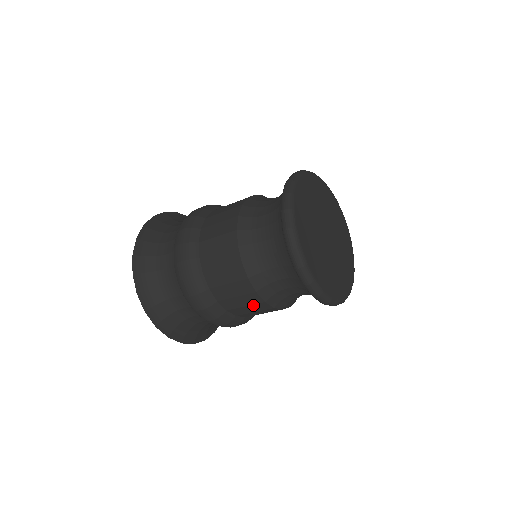
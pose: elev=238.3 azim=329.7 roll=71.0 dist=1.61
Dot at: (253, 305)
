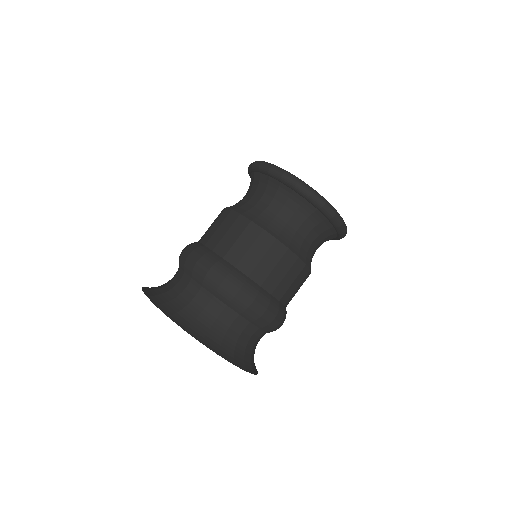
Dot at: (268, 252)
